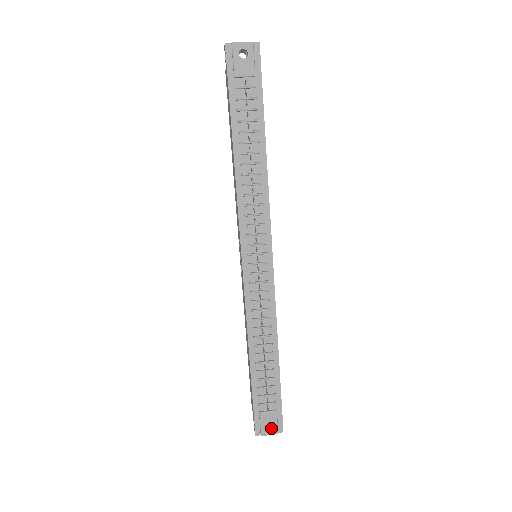
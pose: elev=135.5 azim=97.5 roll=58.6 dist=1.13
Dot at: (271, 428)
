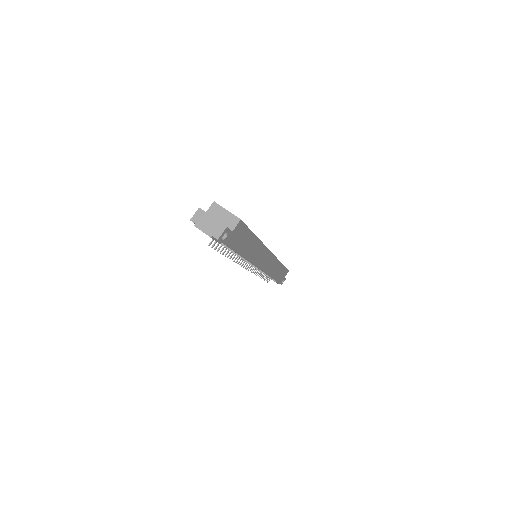
Dot at: occluded
